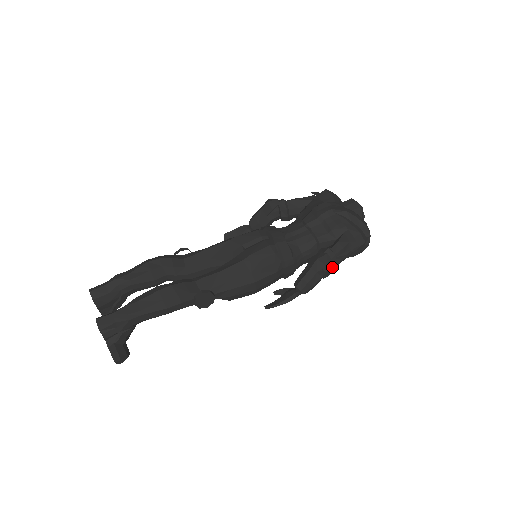
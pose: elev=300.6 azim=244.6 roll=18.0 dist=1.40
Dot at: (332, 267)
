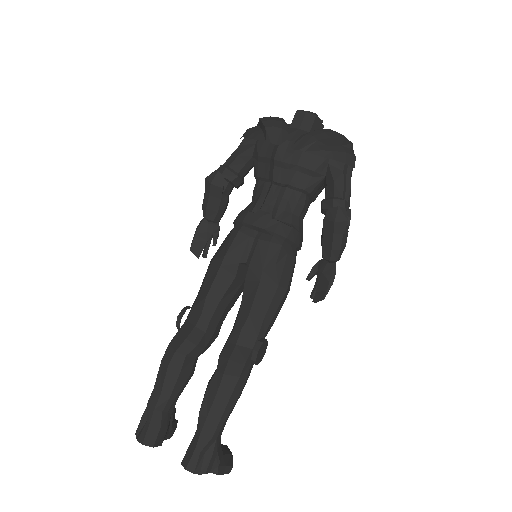
Dot at: (350, 214)
